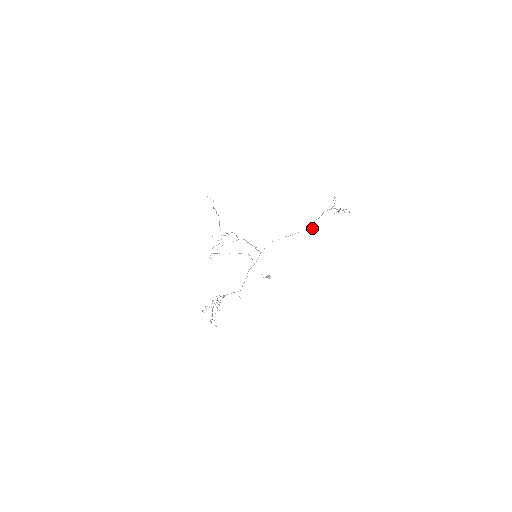
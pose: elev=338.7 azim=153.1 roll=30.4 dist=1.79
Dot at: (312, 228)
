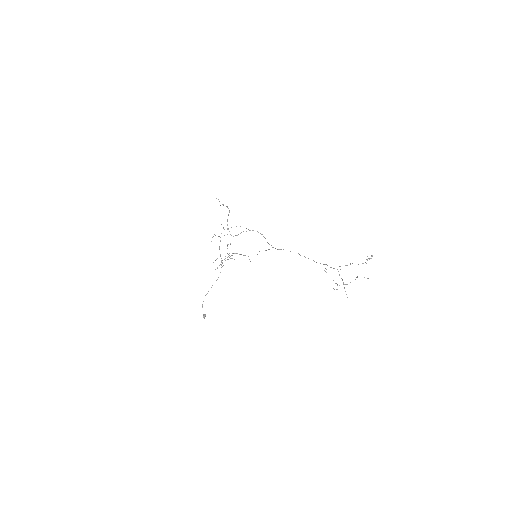
Dot at: occluded
